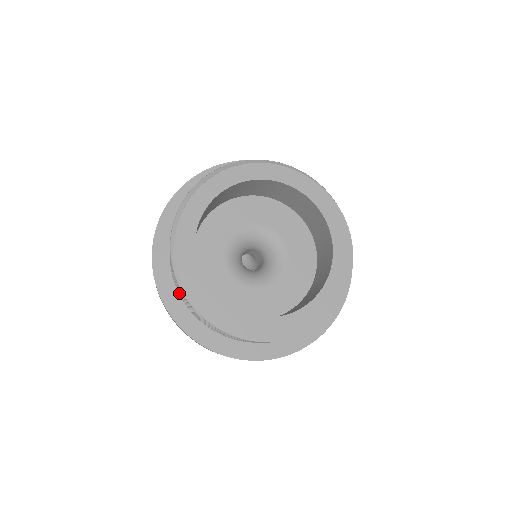
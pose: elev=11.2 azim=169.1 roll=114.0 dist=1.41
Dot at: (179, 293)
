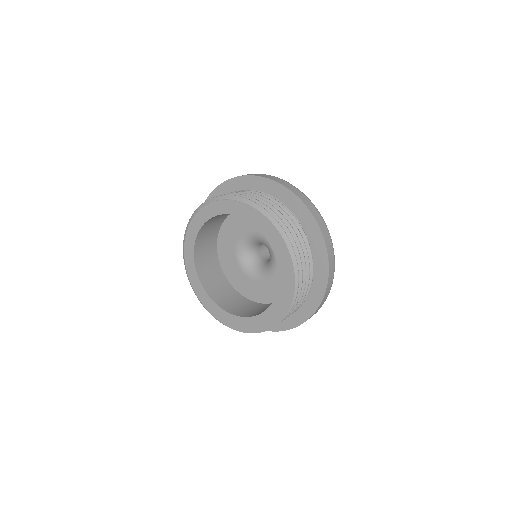
Dot at: occluded
